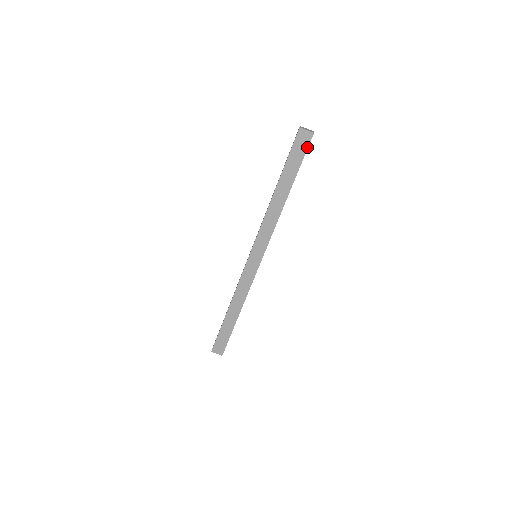
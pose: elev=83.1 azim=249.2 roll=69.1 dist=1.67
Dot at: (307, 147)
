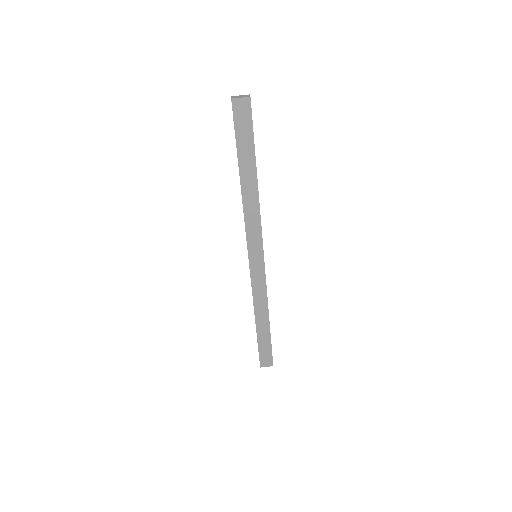
Dot at: (251, 116)
